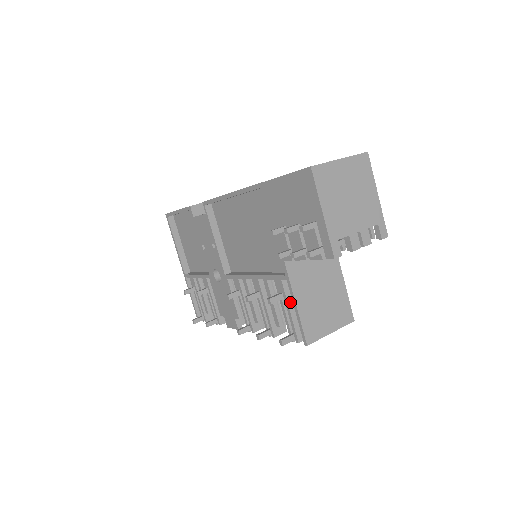
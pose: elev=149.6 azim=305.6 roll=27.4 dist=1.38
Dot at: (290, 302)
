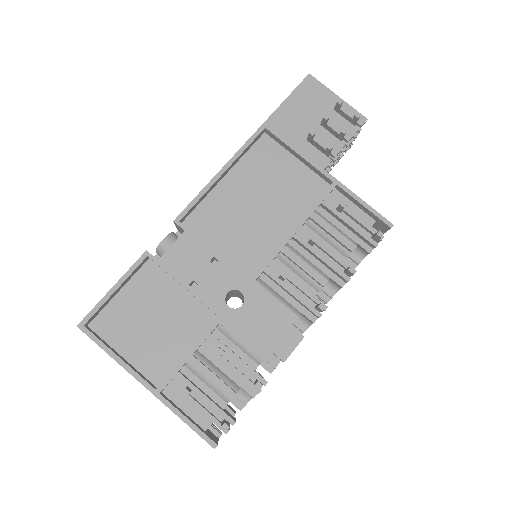
Dot at: (349, 210)
